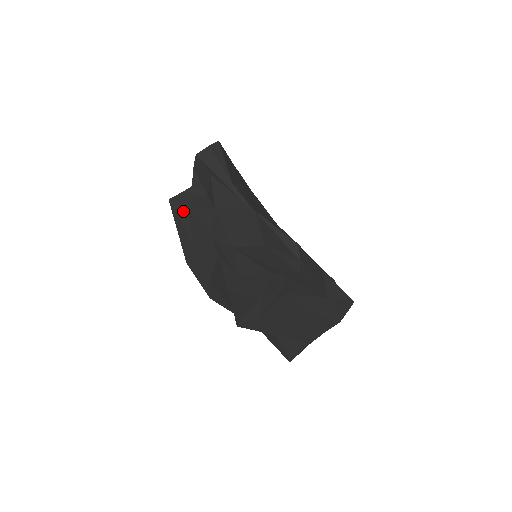
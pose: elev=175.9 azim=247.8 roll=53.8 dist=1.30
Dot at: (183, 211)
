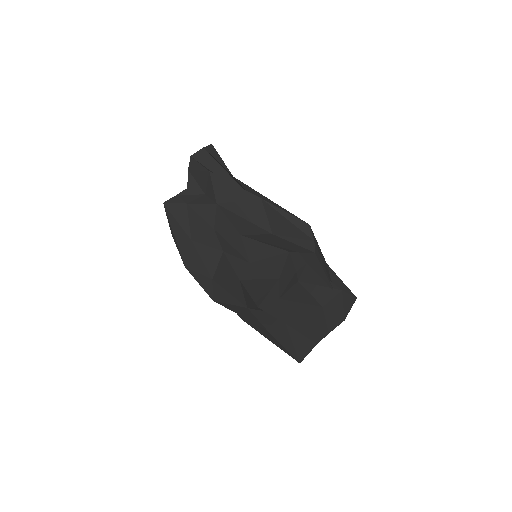
Dot at: (180, 212)
